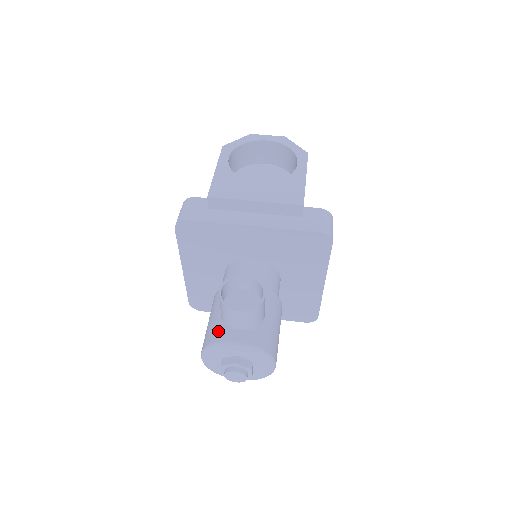
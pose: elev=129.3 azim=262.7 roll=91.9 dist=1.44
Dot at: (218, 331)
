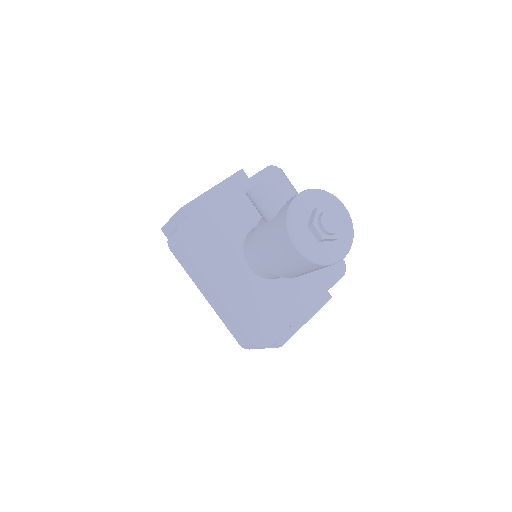
Dot at: (281, 214)
